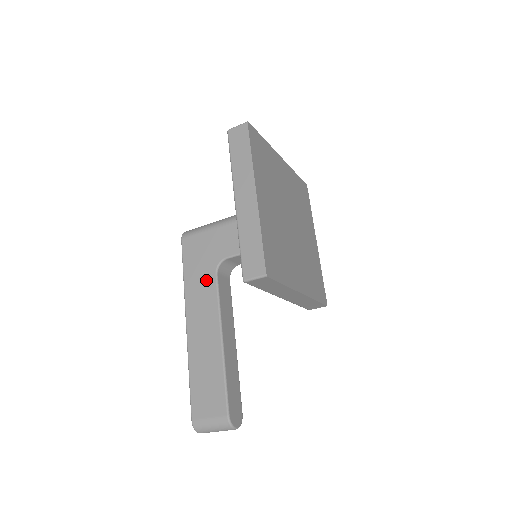
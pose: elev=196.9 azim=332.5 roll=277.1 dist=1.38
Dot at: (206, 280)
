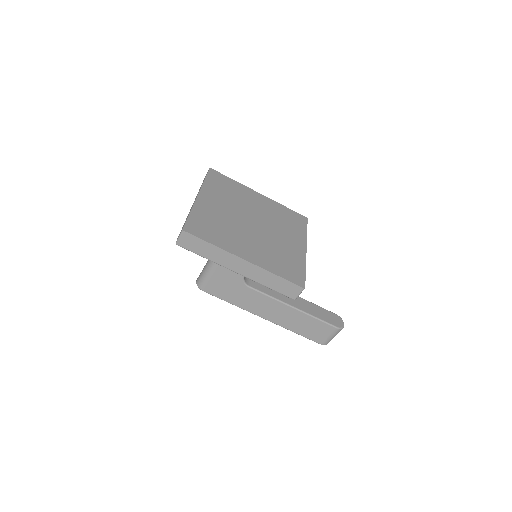
Dot at: (247, 294)
